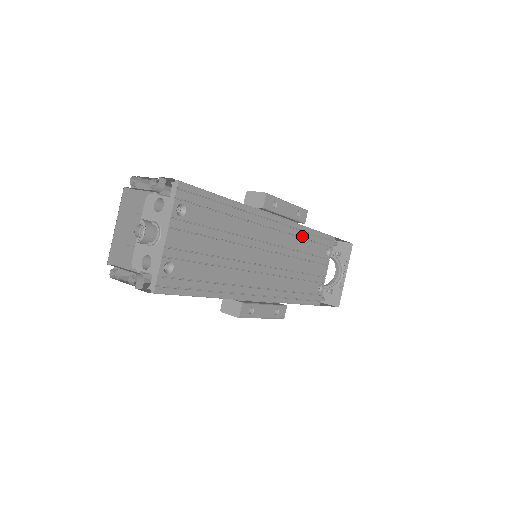
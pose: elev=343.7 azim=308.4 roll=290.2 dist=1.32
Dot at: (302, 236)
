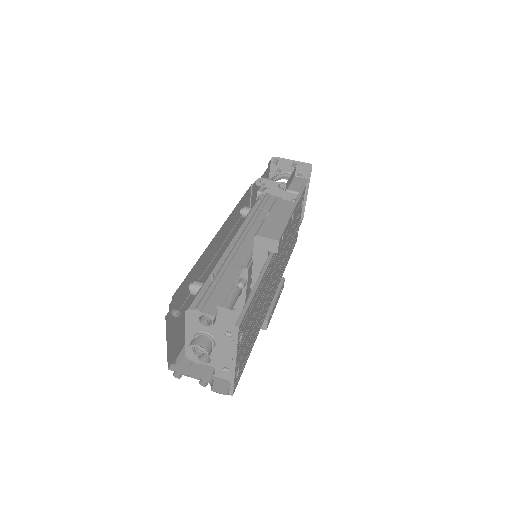
Dot at: occluded
